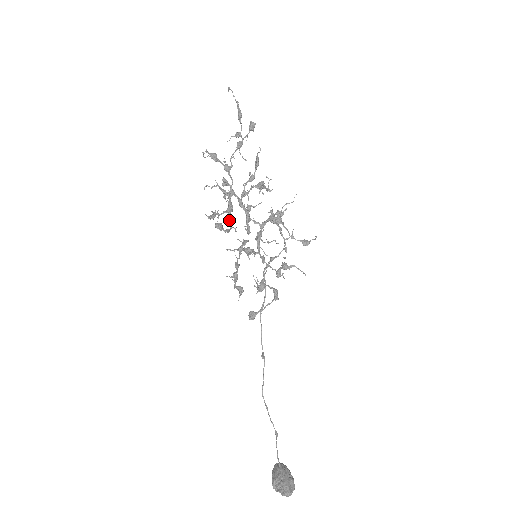
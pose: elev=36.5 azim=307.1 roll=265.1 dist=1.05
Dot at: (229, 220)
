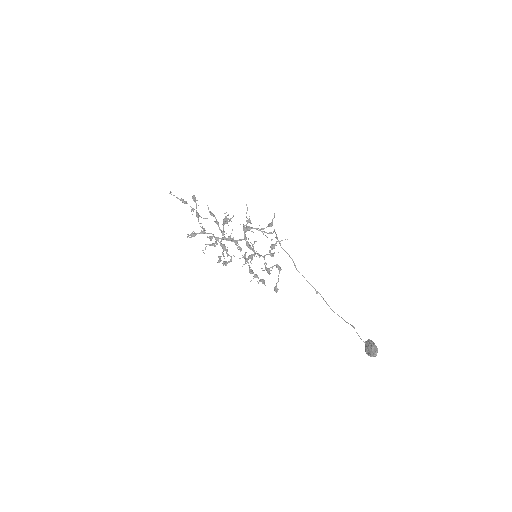
Dot at: (227, 255)
